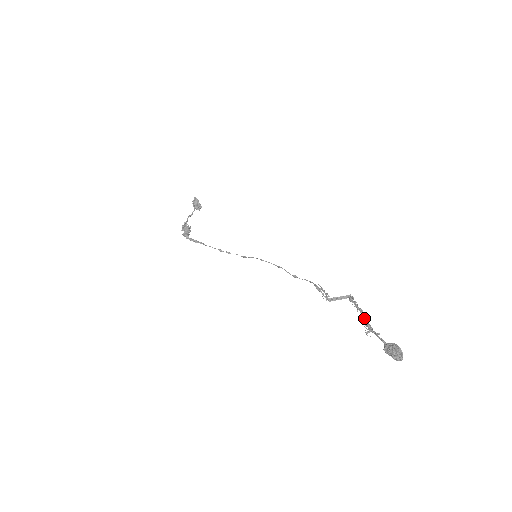
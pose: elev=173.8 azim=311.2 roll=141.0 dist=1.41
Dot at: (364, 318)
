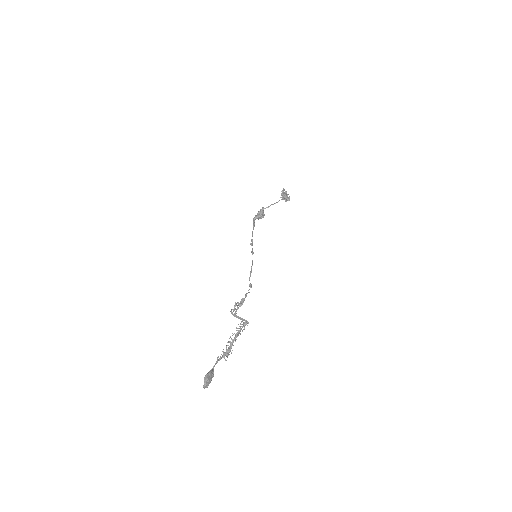
Dot at: (231, 343)
